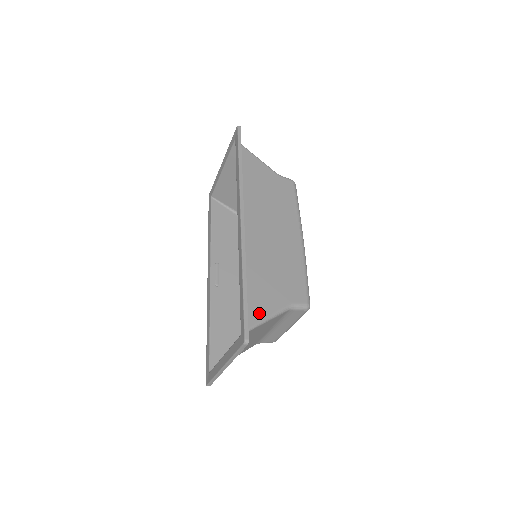
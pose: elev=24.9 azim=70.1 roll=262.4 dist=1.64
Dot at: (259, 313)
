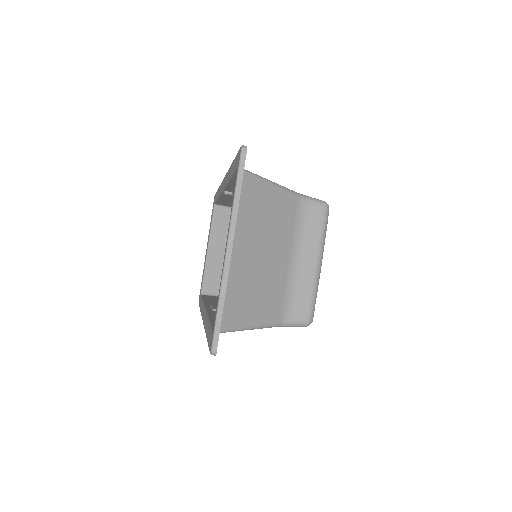
Dot at: occluded
